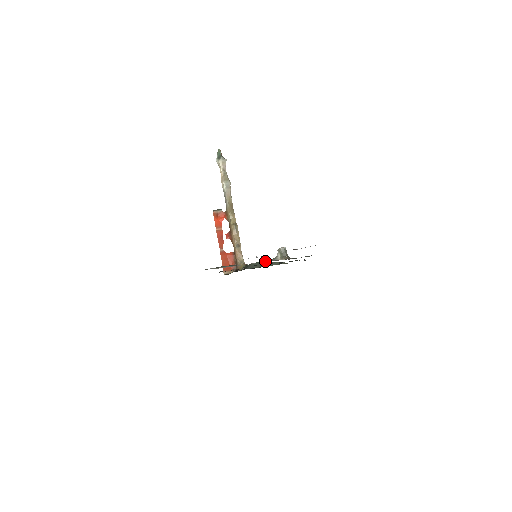
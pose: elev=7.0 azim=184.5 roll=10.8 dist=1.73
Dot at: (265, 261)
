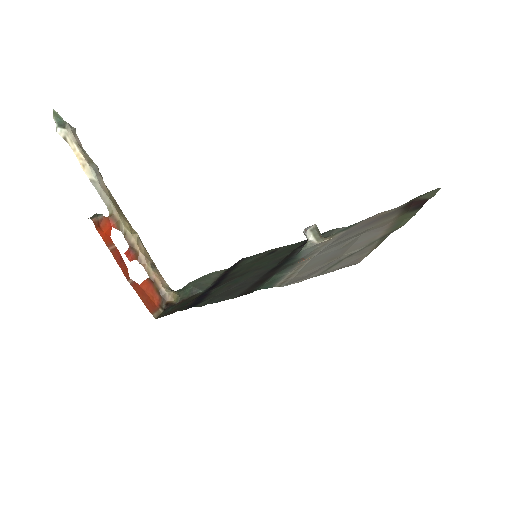
Dot at: (306, 251)
